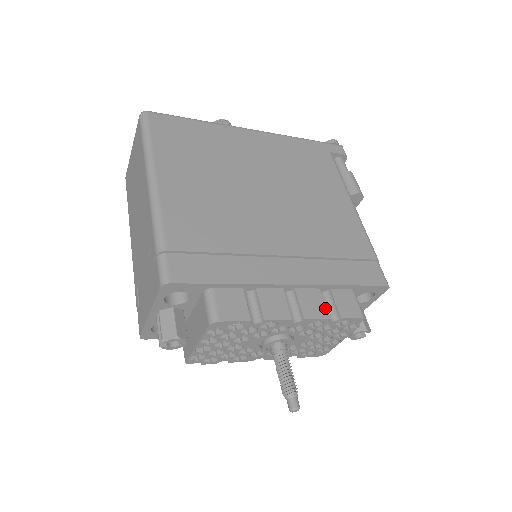
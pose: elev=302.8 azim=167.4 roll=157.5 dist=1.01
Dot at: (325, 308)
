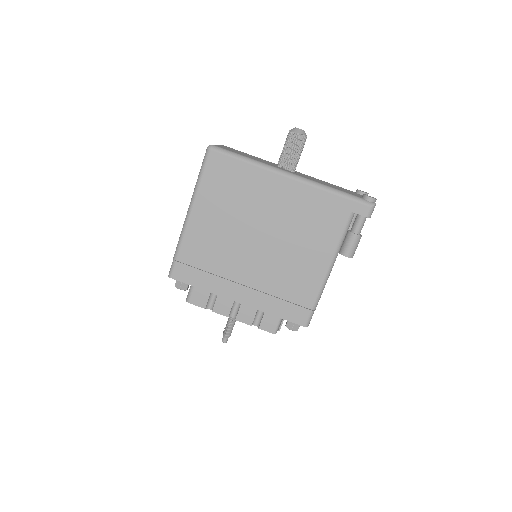
Dot at: (253, 320)
